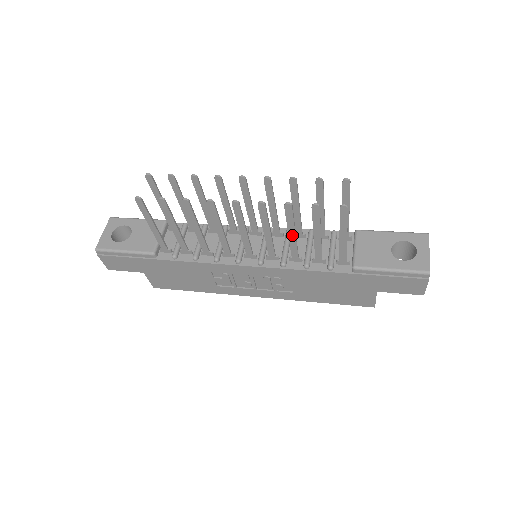
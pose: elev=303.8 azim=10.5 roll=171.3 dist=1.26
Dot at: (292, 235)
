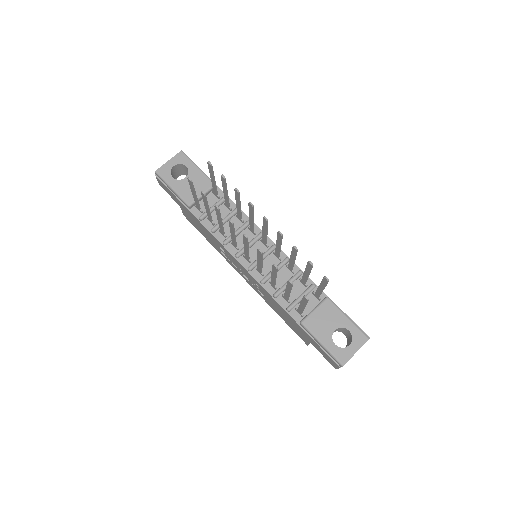
Dot at: (273, 277)
